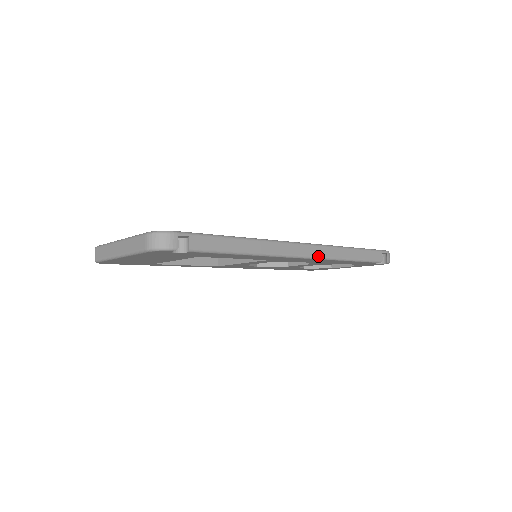
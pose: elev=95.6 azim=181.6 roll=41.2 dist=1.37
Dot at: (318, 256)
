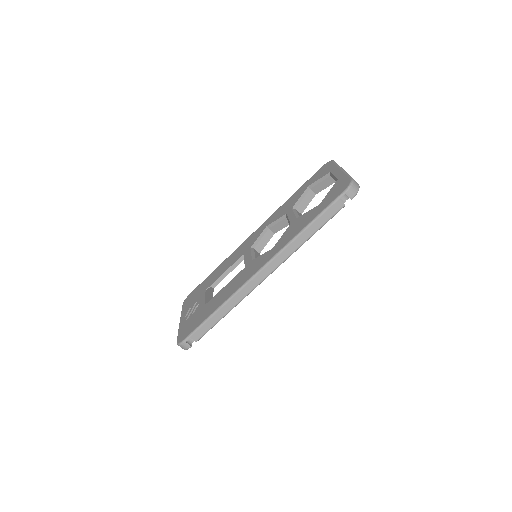
Dot at: (276, 267)
